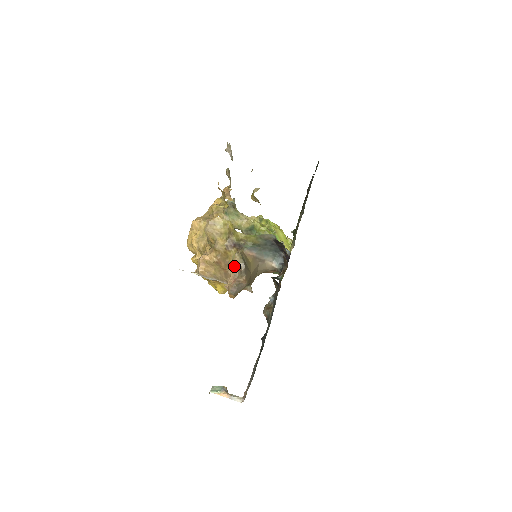
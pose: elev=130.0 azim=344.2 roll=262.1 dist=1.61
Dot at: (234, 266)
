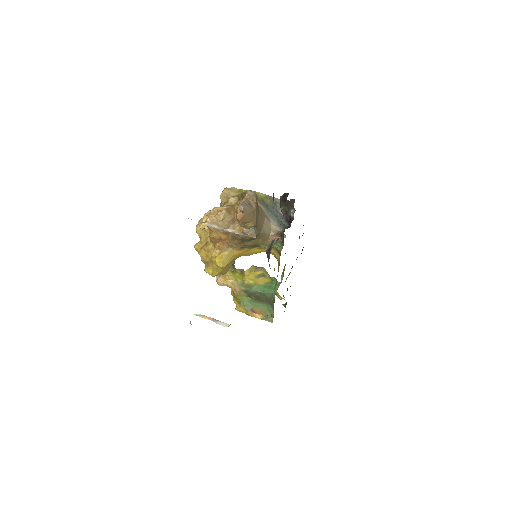
Dot at: (247, 193)
